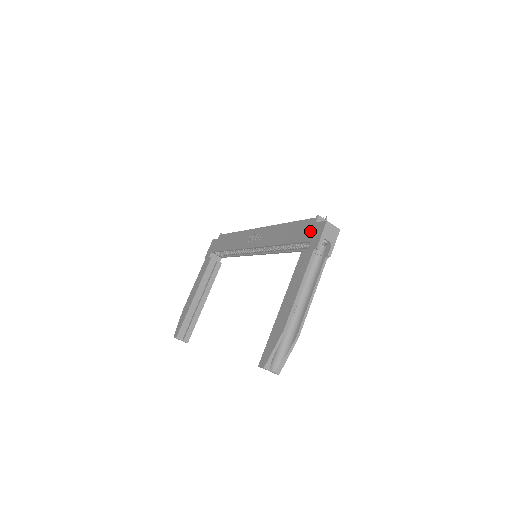
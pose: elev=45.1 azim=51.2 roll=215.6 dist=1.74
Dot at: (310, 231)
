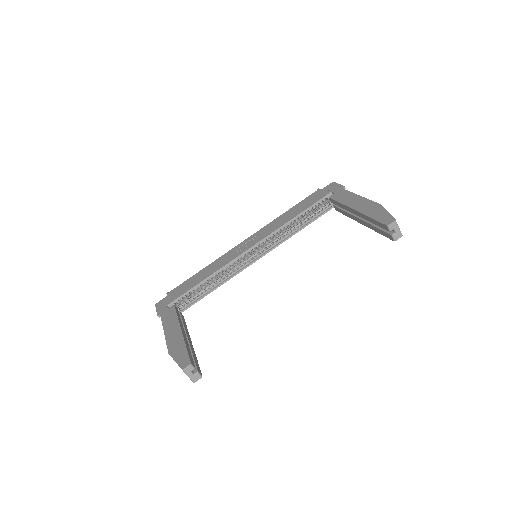
Dot at: (323, 192)
